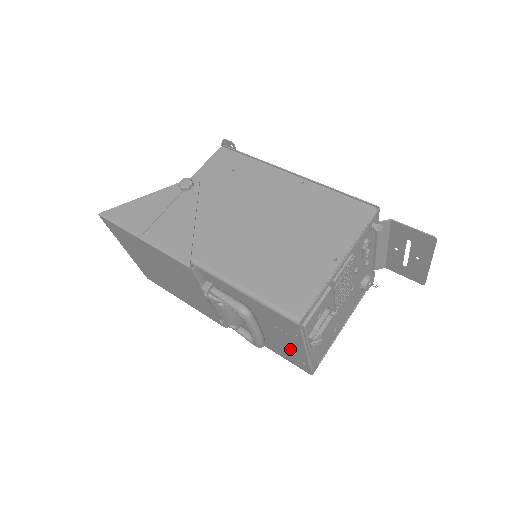
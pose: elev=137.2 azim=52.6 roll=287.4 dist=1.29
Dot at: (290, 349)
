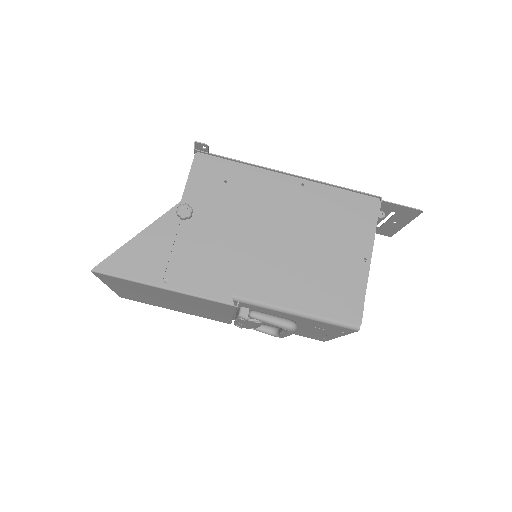
Dot at: (317, 334)
